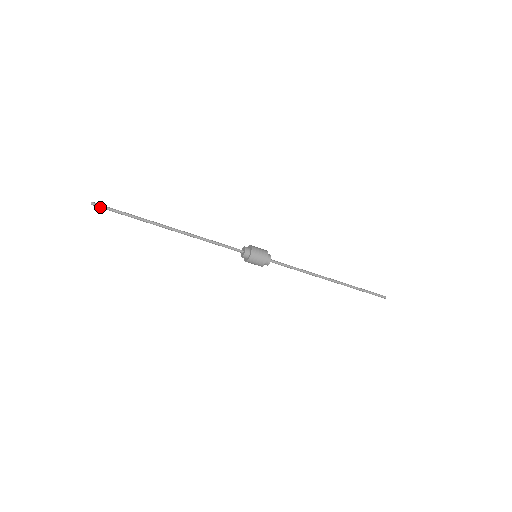
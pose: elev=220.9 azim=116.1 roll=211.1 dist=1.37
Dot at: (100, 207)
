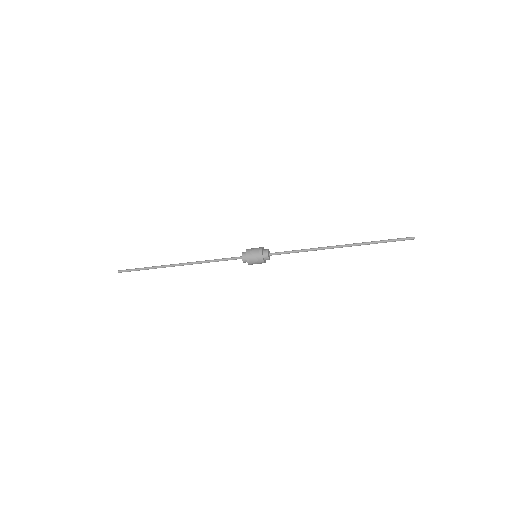
Dot at: occluded
